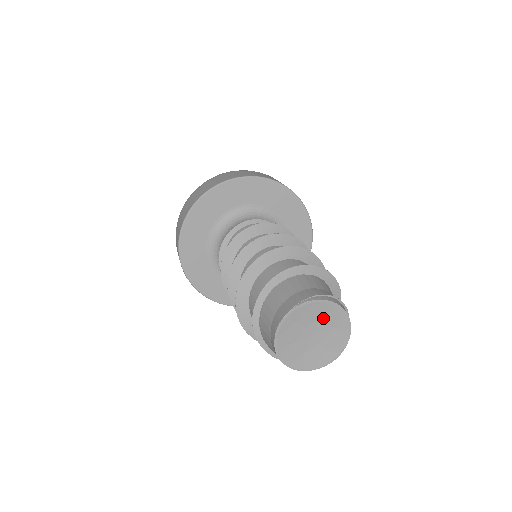
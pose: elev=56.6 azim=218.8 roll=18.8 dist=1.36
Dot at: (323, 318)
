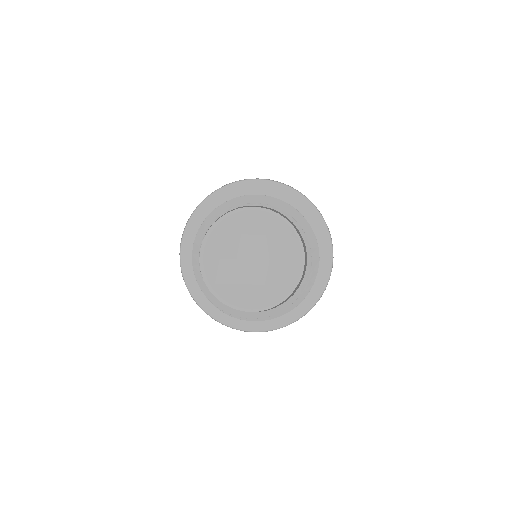
Dot at: (243, 234)
